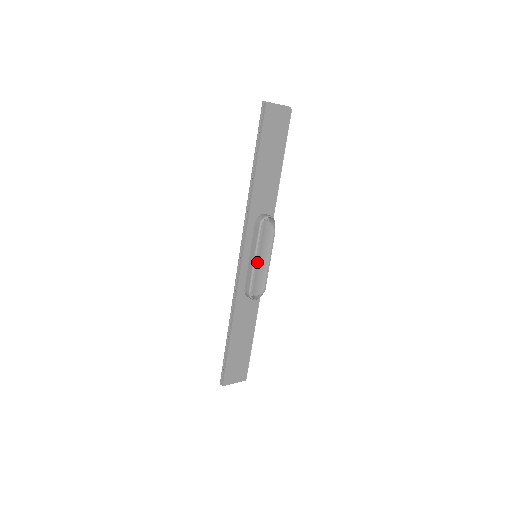
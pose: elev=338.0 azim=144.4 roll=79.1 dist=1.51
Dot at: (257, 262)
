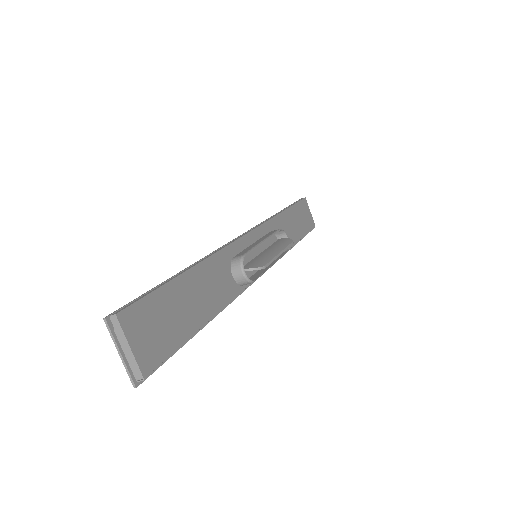
Dot at: (259, 254)
